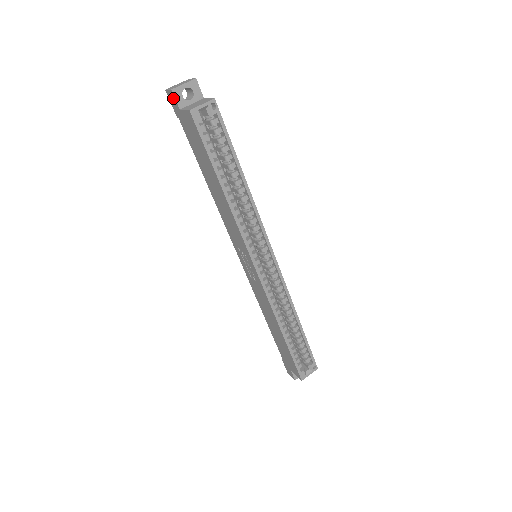
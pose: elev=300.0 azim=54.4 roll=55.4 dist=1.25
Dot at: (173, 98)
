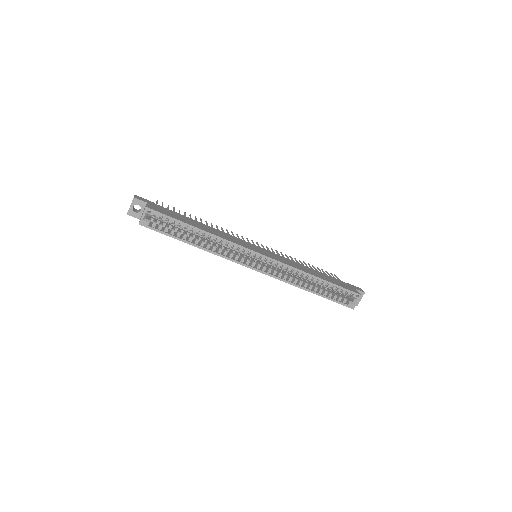
Dot at: (132, 216)
